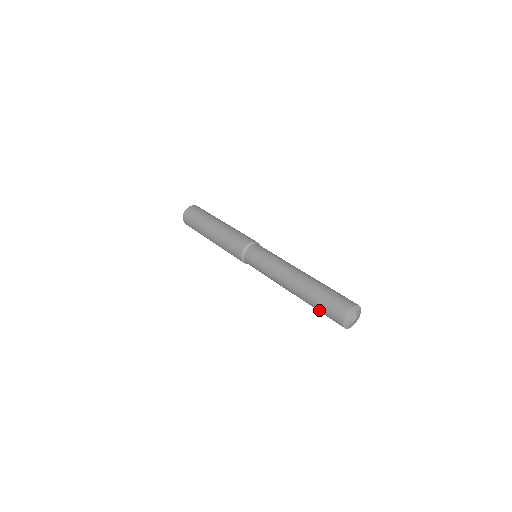
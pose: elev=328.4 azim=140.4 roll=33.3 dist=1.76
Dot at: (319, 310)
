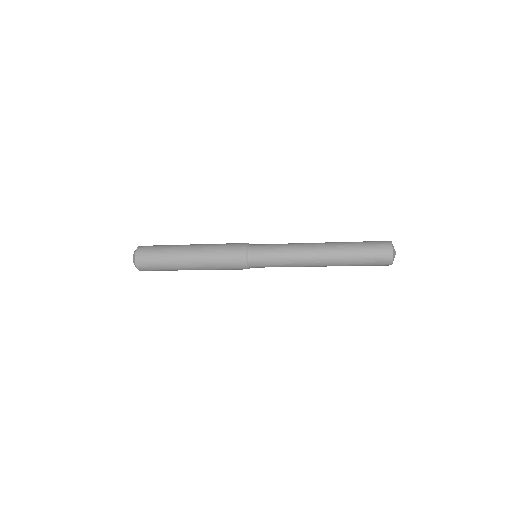
Dot at: (360, 247)
